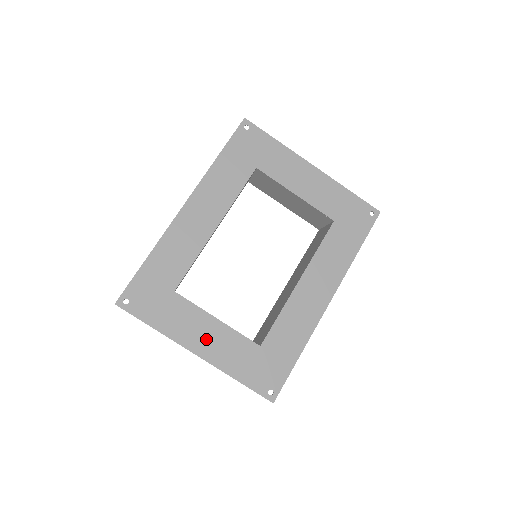
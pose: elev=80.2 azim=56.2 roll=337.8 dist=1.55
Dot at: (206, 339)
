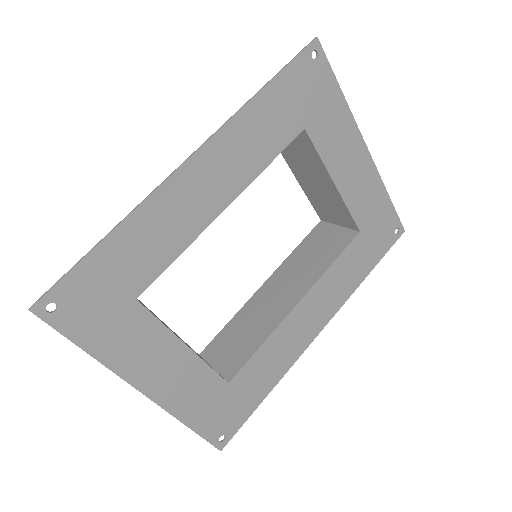
Dot at: (163, 372)
